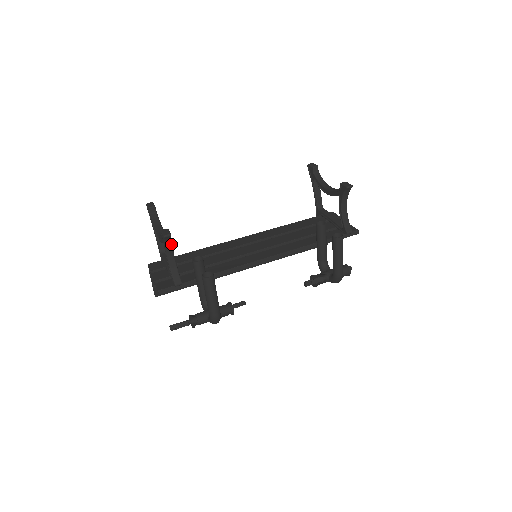
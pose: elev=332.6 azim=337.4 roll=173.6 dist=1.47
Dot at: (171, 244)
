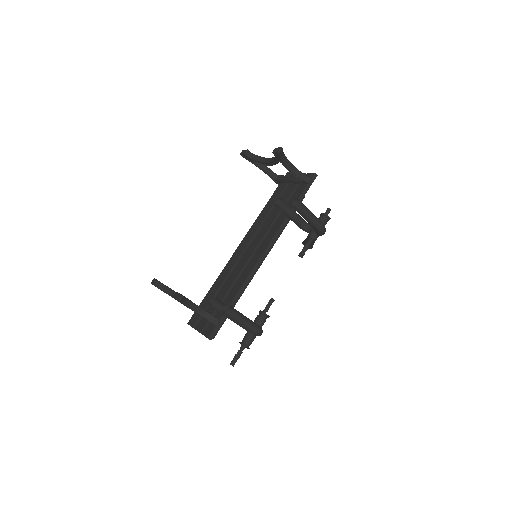
Dot at: (189, 301)
